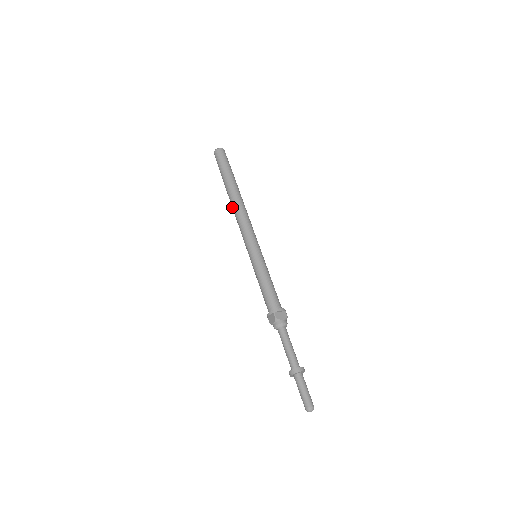
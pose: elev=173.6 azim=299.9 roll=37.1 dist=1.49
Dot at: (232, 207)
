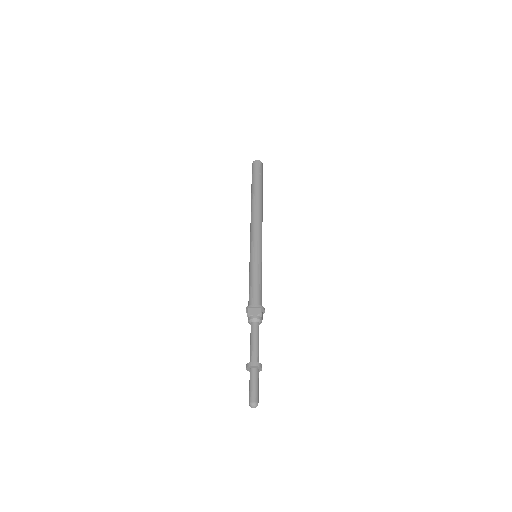
Dot at: occluded
